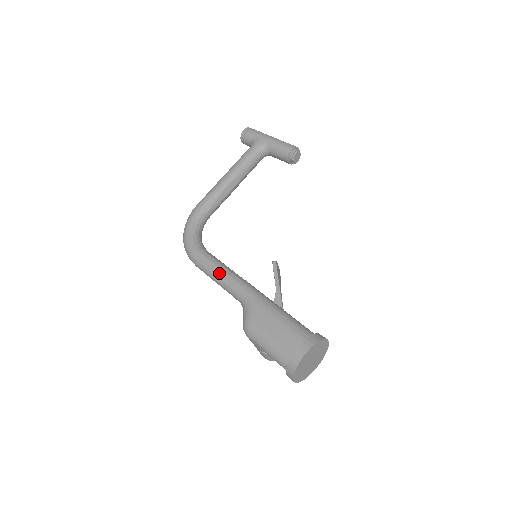
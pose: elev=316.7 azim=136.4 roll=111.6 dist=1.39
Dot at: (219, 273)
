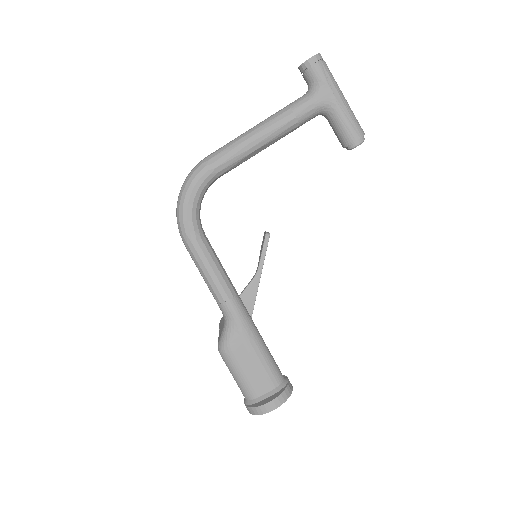
Dot at: (212, 278)
